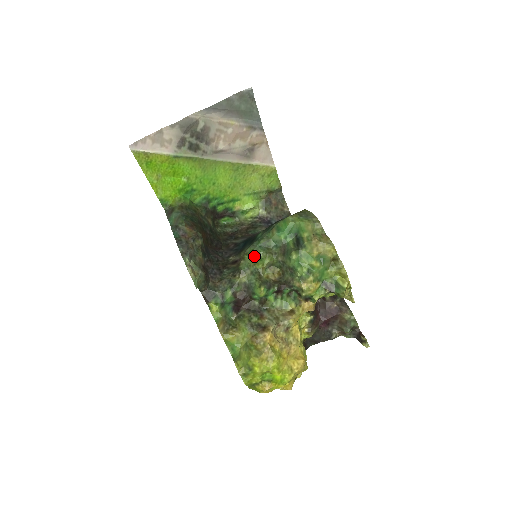
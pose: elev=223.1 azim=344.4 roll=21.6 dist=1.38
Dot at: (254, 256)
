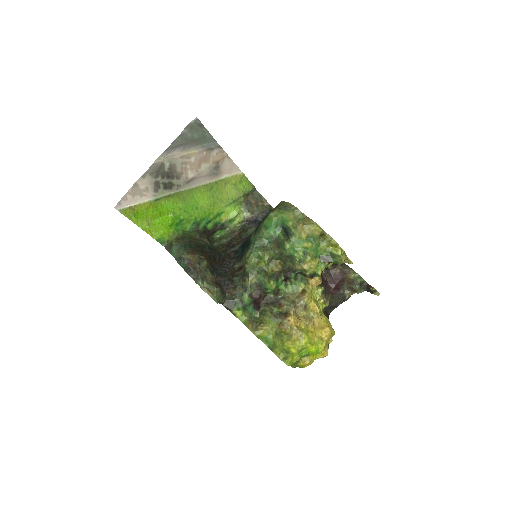
Dot at: (254, 258)
